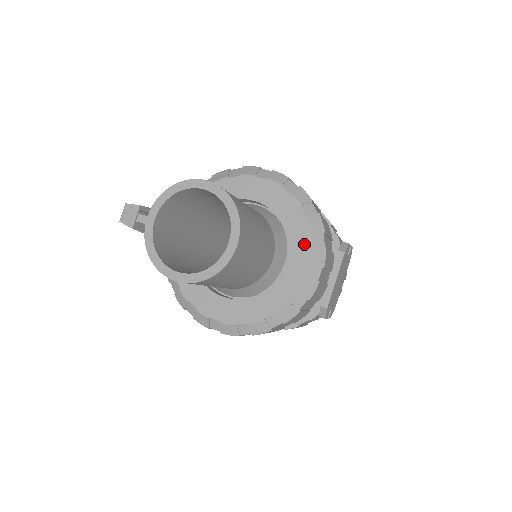
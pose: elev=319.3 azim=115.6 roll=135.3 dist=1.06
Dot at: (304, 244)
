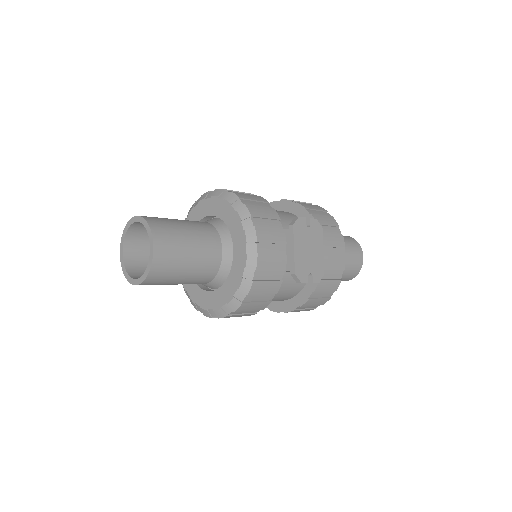
Dot at: (239, 231)
